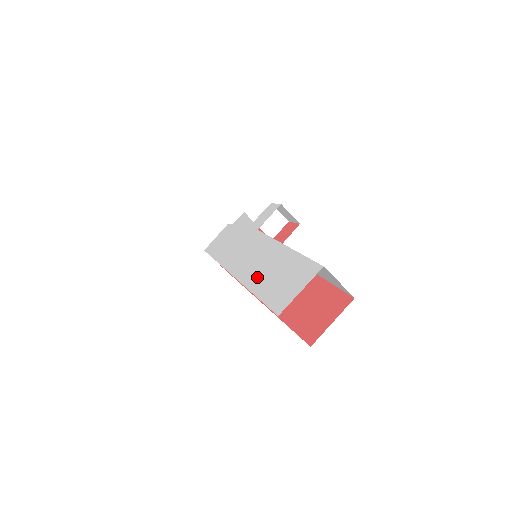
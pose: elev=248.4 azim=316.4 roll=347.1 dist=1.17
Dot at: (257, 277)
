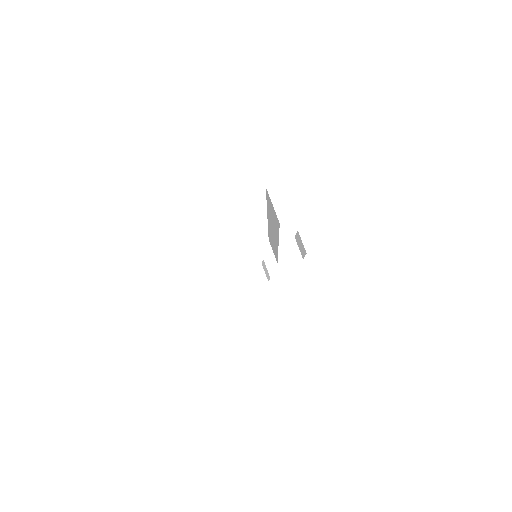
Dot at: occluded
